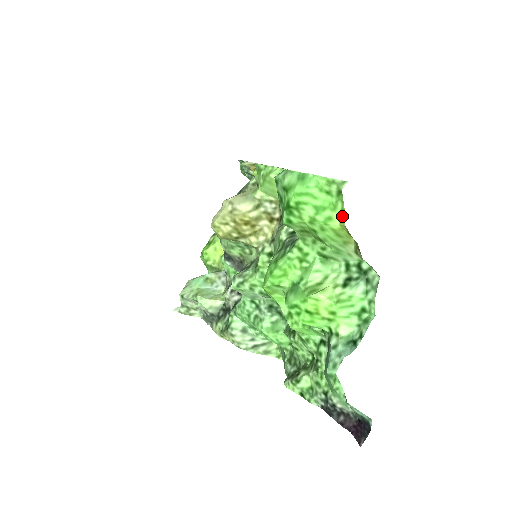
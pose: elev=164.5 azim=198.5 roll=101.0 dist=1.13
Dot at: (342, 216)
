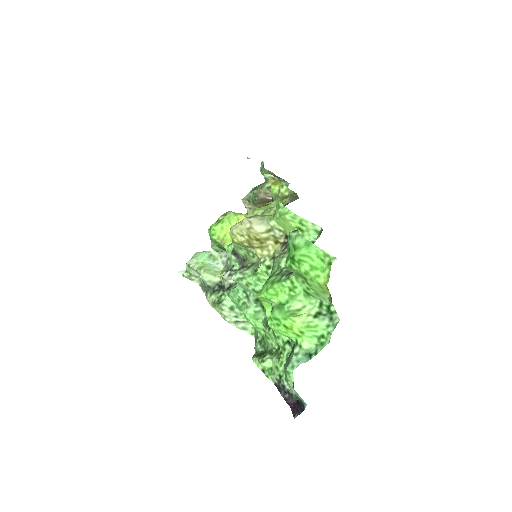
Dot at: (327, 278)
